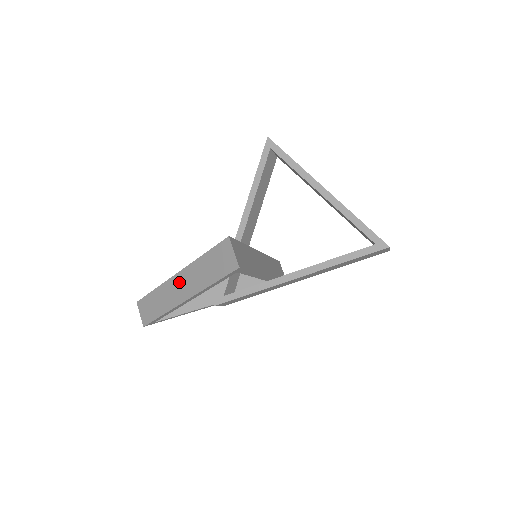
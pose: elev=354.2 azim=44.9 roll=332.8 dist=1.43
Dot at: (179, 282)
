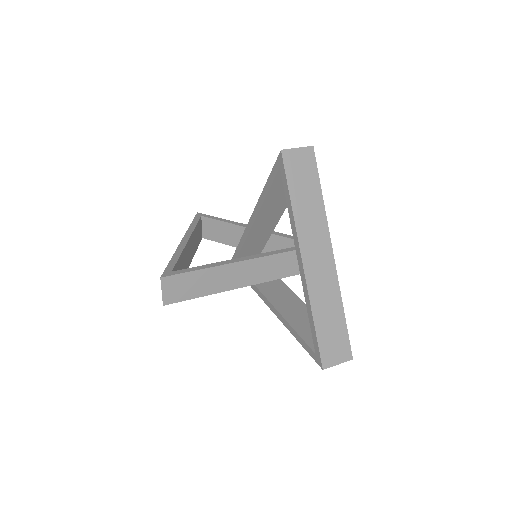
Dot at: occluded
